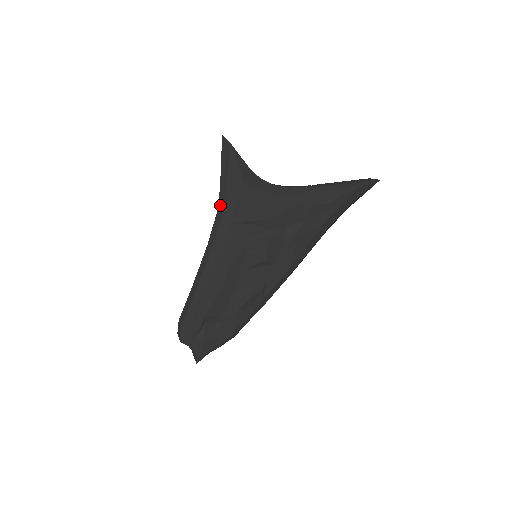
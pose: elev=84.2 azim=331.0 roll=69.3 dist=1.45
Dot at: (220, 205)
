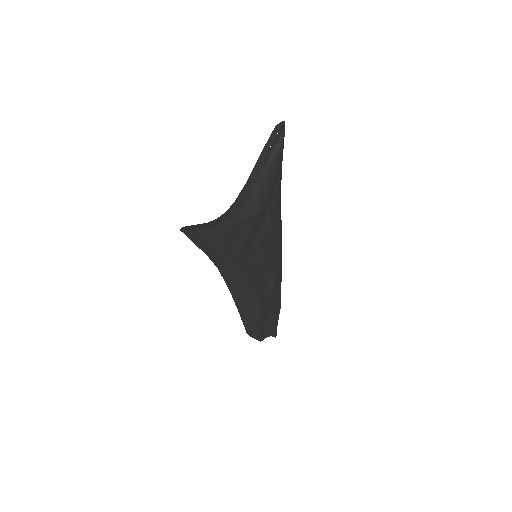
Dot at: (216, 263)
